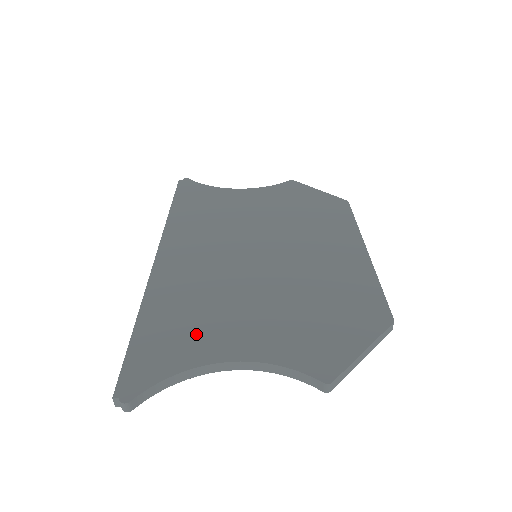
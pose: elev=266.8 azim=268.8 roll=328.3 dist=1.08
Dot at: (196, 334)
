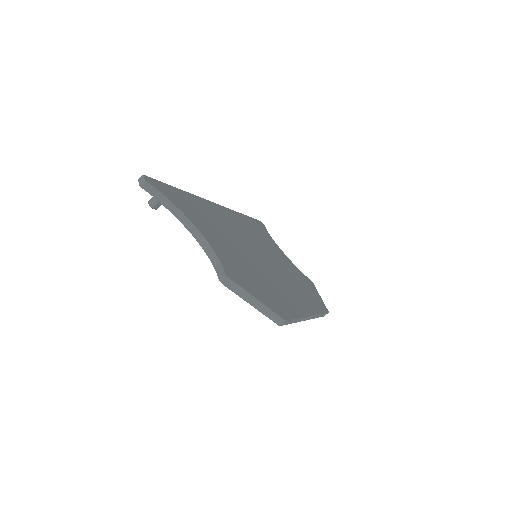
Dot at: (197, 216)
